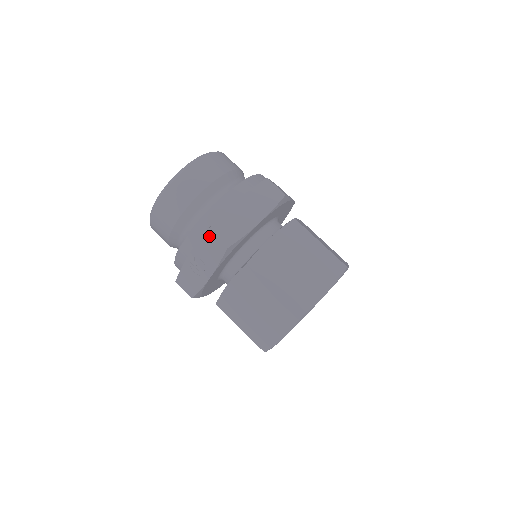
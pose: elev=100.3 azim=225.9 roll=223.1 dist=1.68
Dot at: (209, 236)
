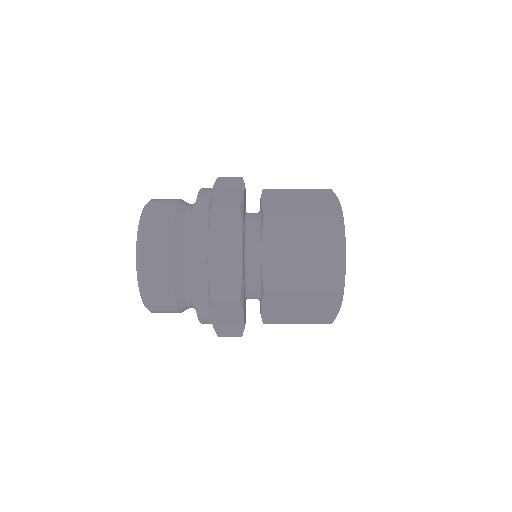
Dot at: (216, 303)
